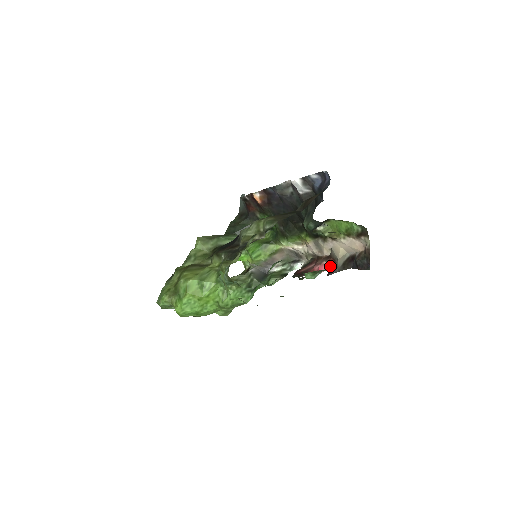
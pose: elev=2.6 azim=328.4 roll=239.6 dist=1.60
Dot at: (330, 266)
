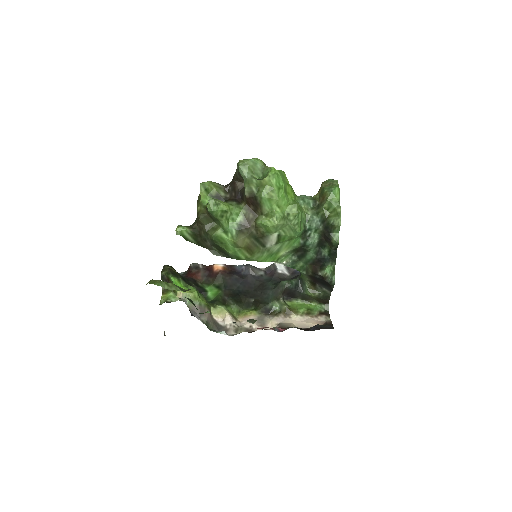
Dot at: (278, 330)
